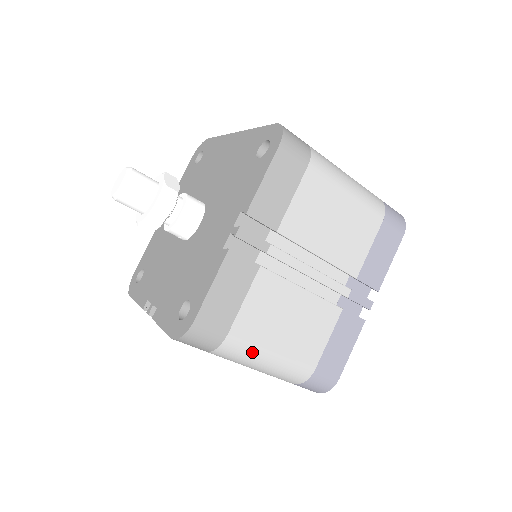
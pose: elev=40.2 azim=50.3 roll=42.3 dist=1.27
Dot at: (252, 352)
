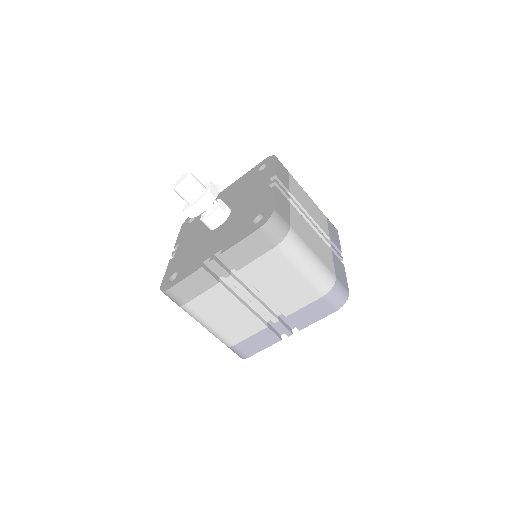
Dot at: (304, 246)
